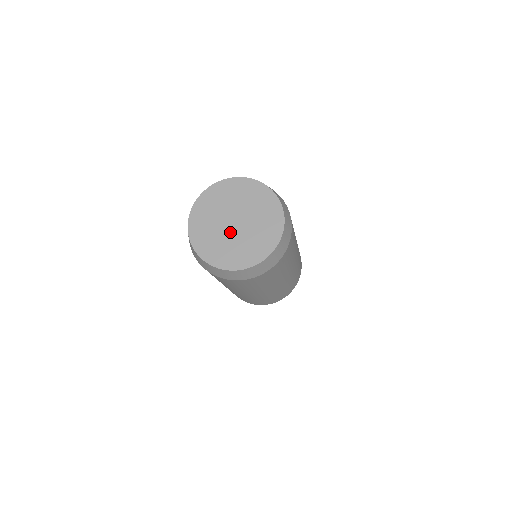
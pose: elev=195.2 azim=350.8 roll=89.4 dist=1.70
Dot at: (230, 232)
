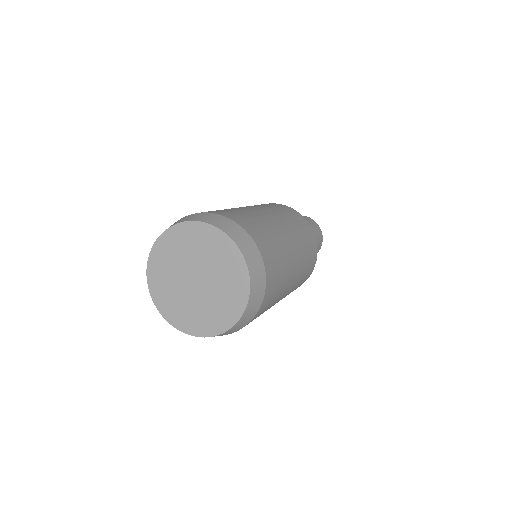
Dot at: (185, 285)
